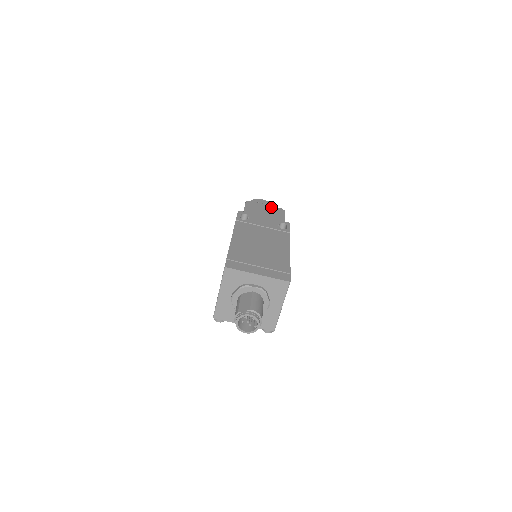
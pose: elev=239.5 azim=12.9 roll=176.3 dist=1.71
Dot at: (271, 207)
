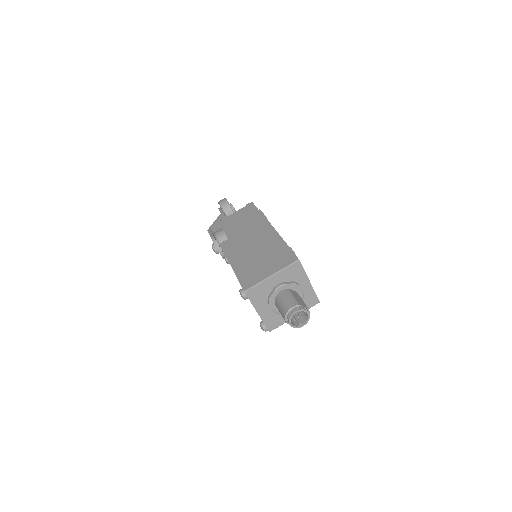
Dot at: occluded
